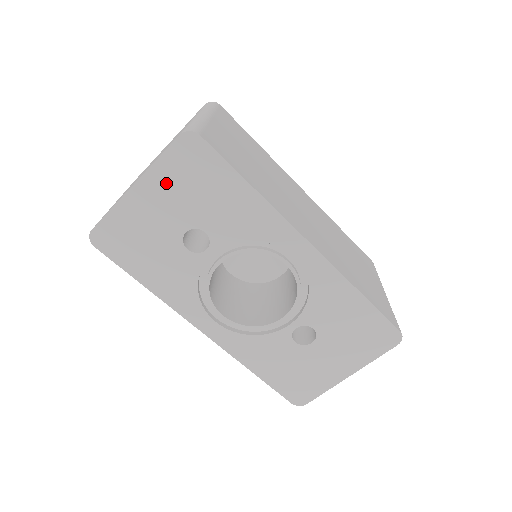
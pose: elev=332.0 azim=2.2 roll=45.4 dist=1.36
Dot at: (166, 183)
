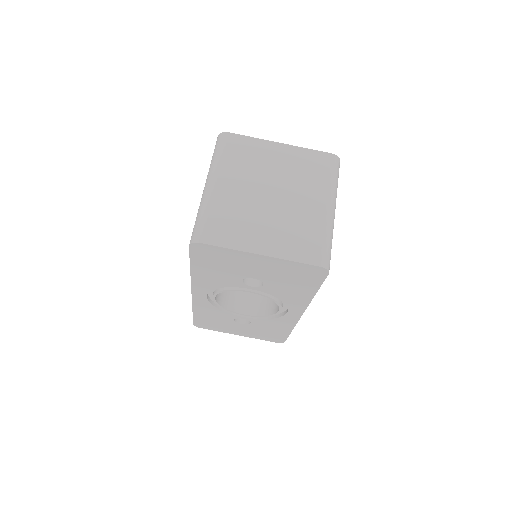
Dot at: (279, 267)
